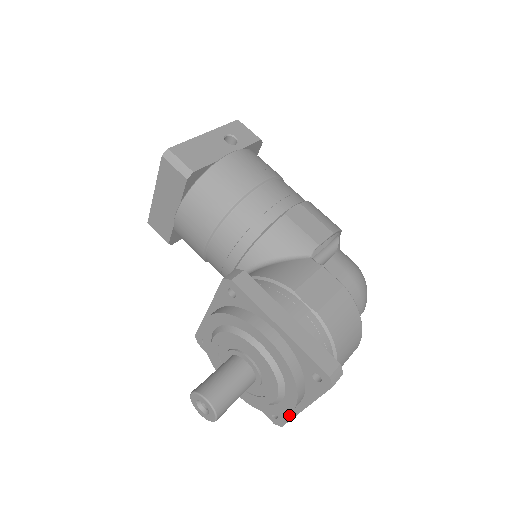
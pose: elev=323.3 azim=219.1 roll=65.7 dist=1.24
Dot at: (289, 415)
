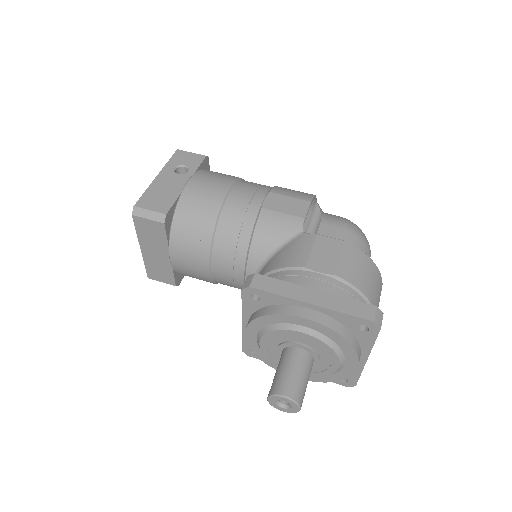
Dot at: (357, 372)
